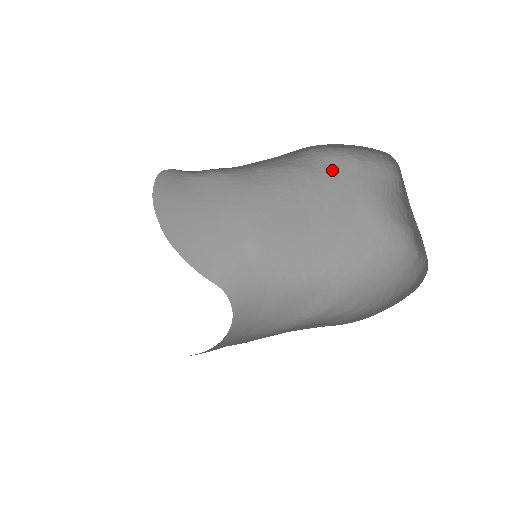
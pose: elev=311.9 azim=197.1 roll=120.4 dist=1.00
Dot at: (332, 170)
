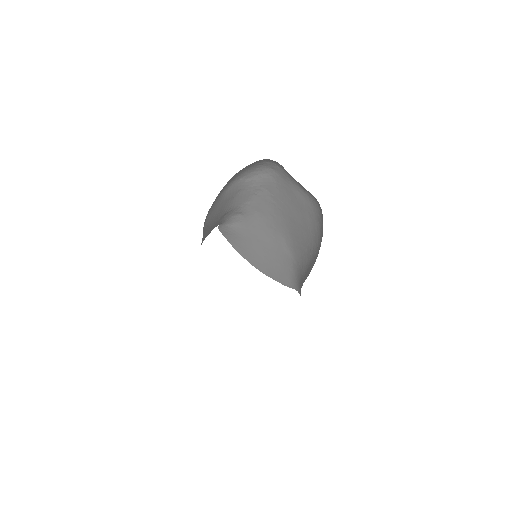
Dot at: (271, 182)
